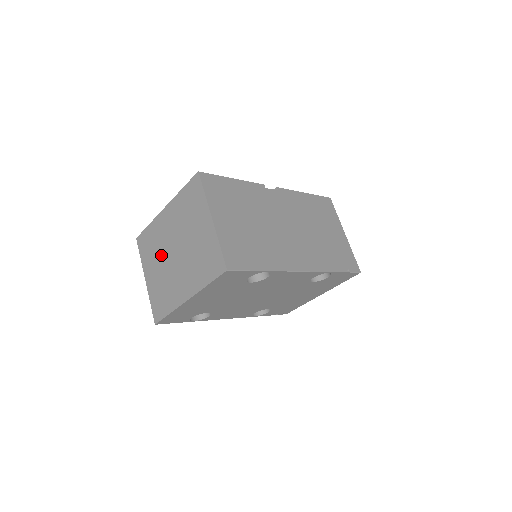
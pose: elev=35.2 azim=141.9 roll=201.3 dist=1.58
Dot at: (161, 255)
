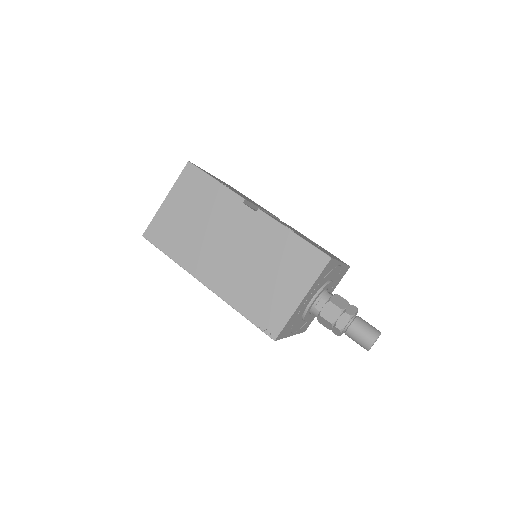
Dot at: occluded
